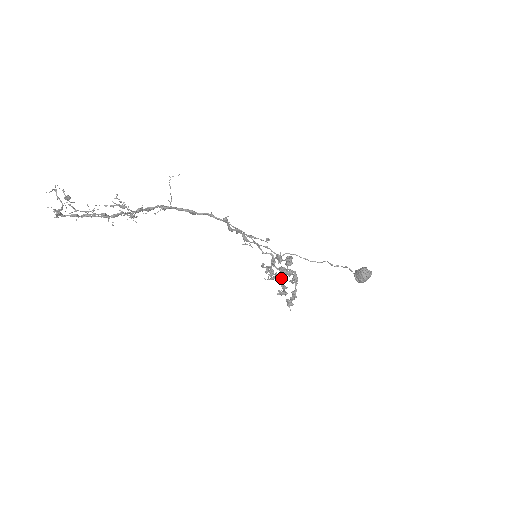
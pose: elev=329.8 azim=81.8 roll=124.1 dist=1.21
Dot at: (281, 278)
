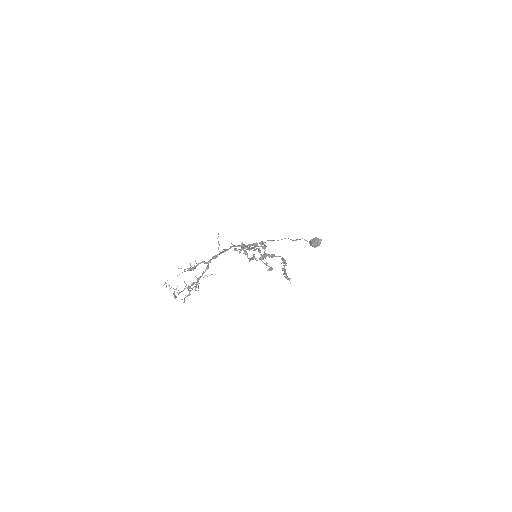
Dot at: (263, 259)
